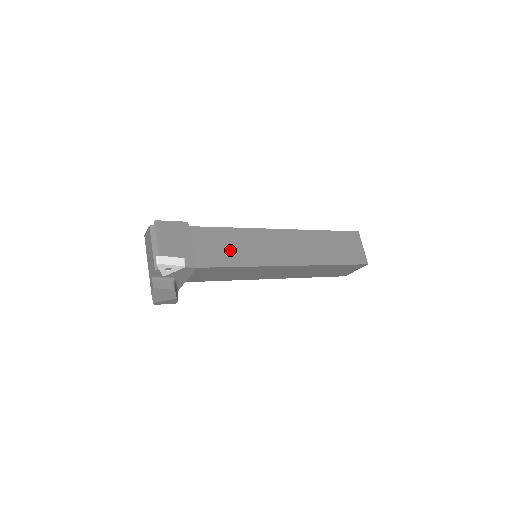
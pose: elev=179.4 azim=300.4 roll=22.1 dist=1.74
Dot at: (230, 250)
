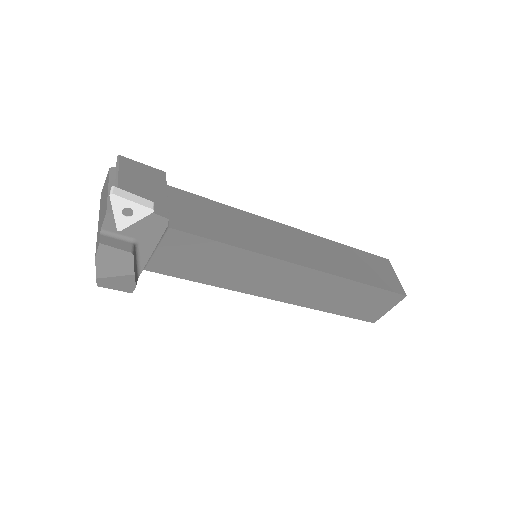
Dot at: (221, 225)
